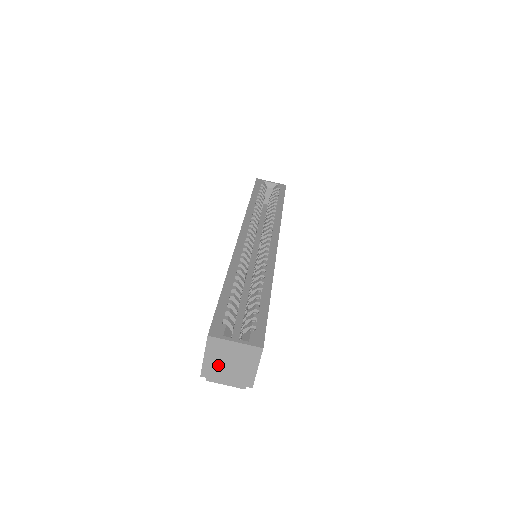
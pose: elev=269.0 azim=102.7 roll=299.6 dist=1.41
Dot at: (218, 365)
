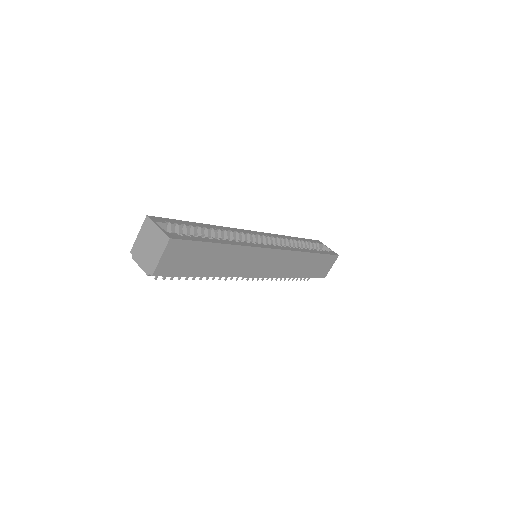
Dot at: (142, 245)
